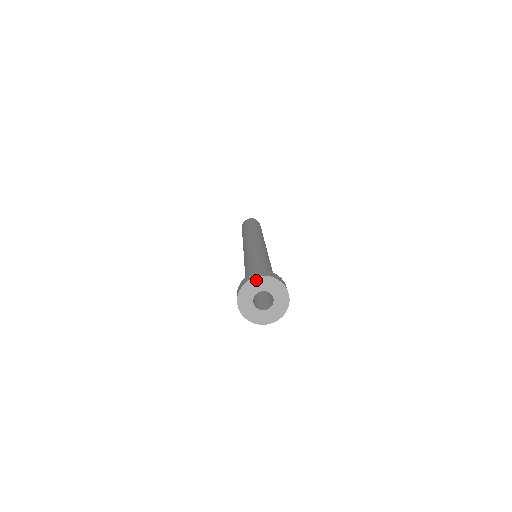
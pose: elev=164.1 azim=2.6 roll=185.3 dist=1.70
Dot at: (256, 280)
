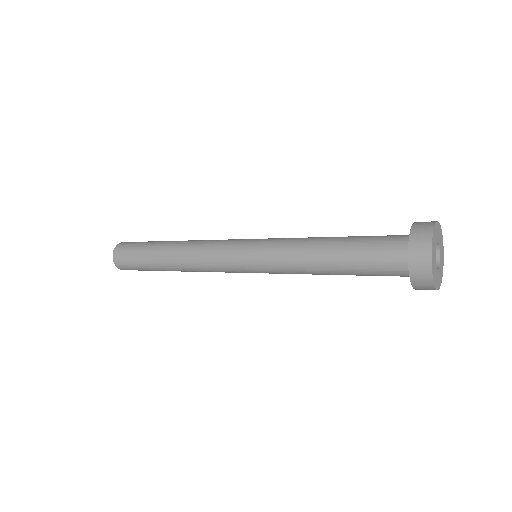
Dot at: (440, 231)
